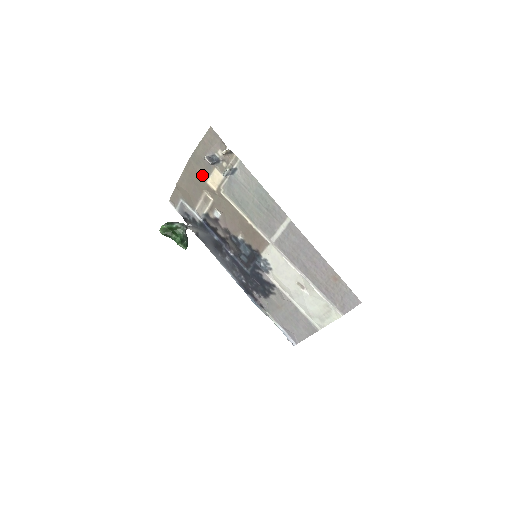
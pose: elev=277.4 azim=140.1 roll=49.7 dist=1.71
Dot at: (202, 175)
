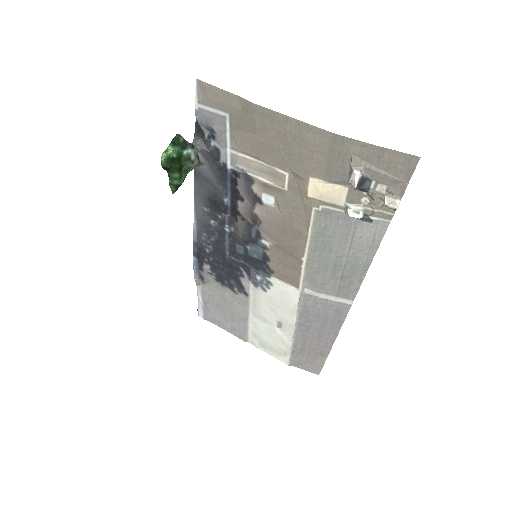
Dot at: (316, 166)
